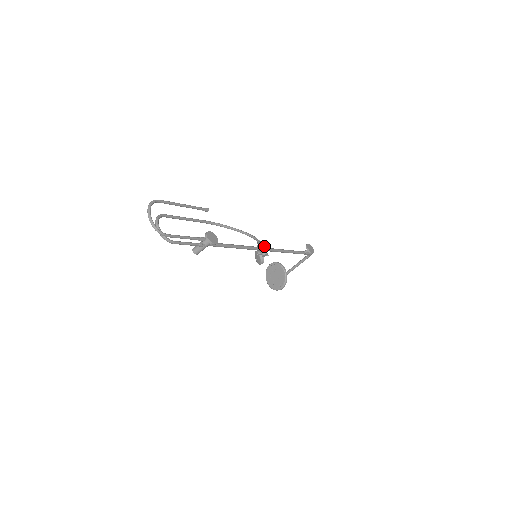
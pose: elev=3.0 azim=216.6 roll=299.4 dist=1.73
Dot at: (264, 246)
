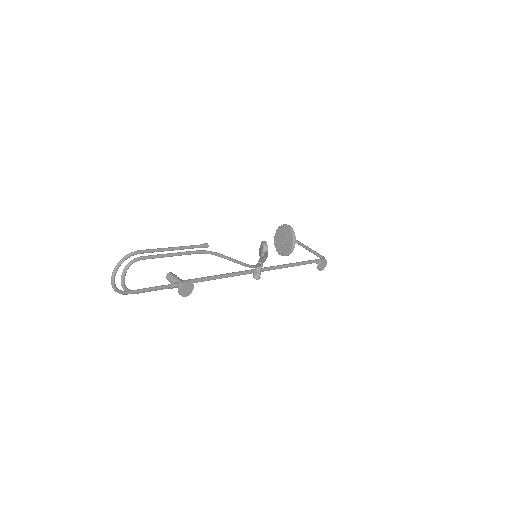
Dot at: (261, 270)
